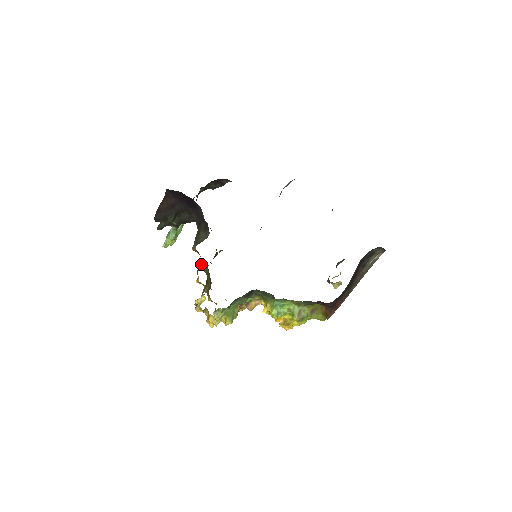
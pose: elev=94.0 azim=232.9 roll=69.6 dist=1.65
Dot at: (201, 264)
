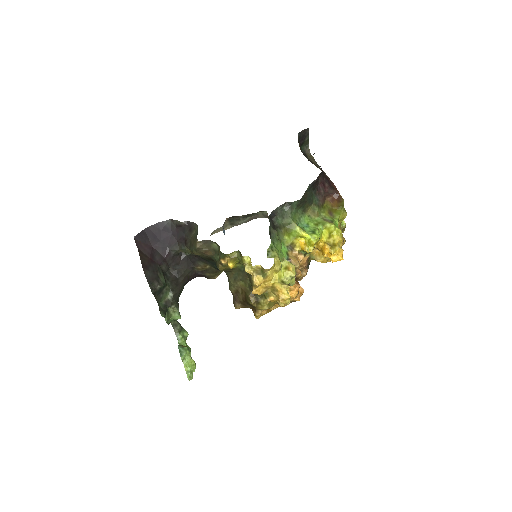
Dot at: (218, 257)
